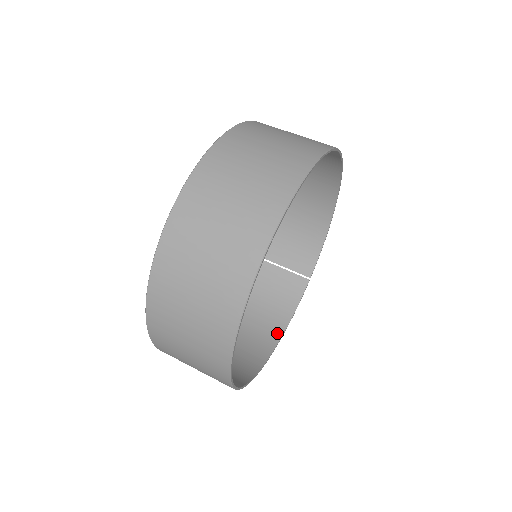
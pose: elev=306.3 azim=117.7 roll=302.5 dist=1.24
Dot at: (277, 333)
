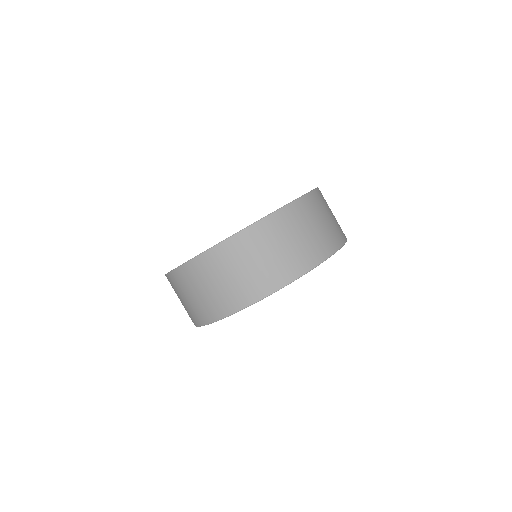
Dot at: occluded
